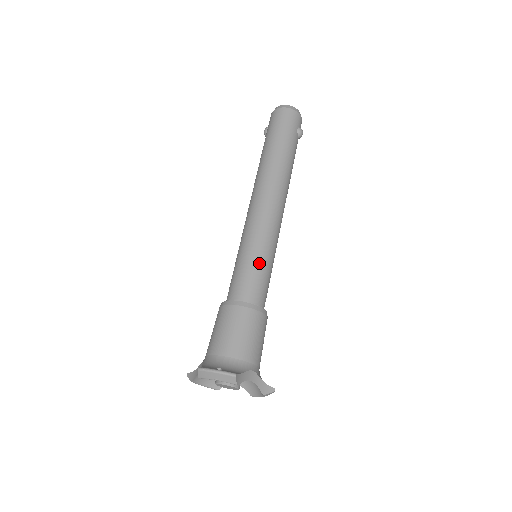
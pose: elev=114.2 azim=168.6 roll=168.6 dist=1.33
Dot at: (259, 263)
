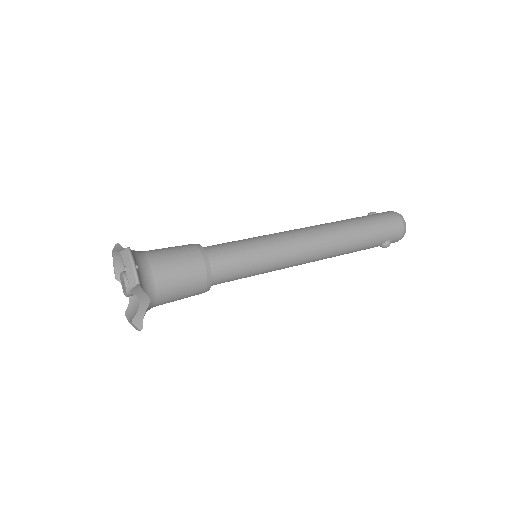
Dot at: (251, 260)
